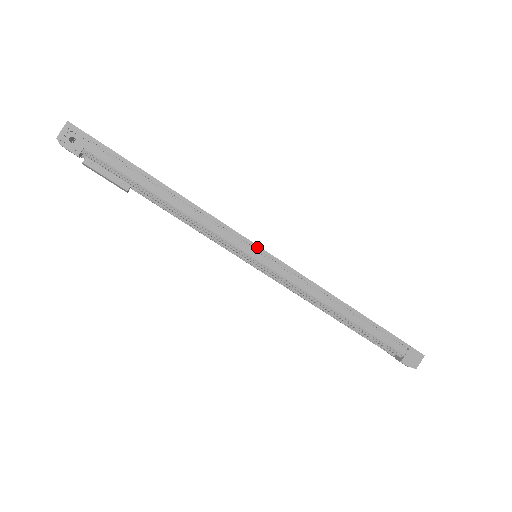
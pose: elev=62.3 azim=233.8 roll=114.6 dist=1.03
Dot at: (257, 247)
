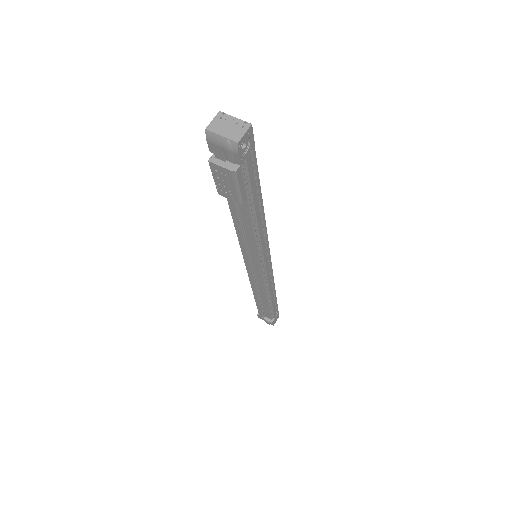
Dot at: (269, 253)
